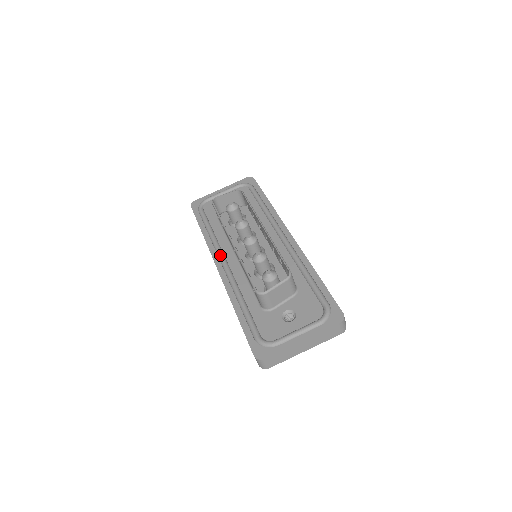
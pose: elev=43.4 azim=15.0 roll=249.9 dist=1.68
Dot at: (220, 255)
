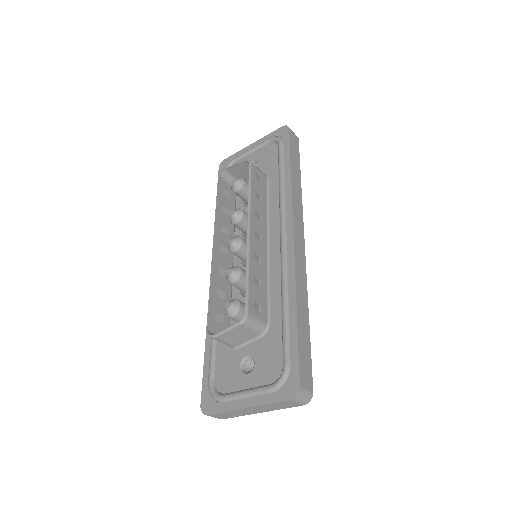
Dot at: occluded
